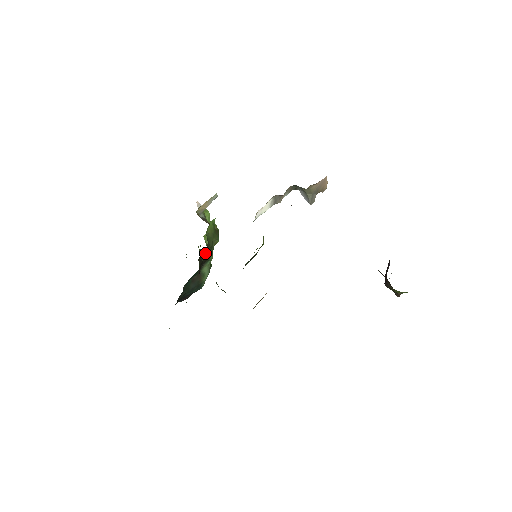
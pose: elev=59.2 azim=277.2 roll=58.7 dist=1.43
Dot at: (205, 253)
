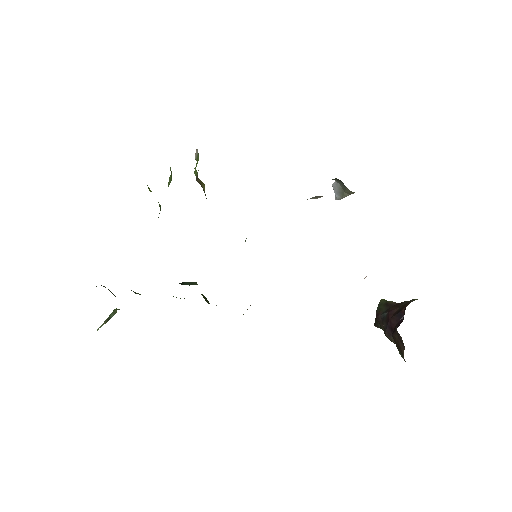
Dot at: occluded
